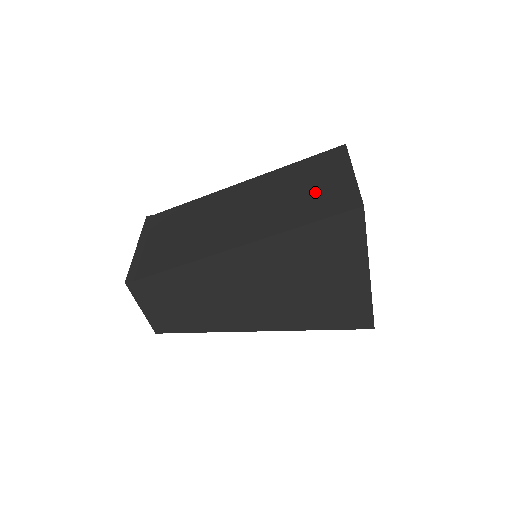
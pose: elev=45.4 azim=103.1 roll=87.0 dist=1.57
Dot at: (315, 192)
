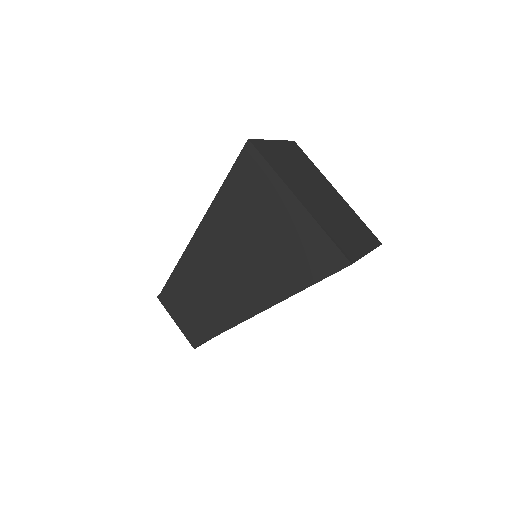
Dot at: occluded
